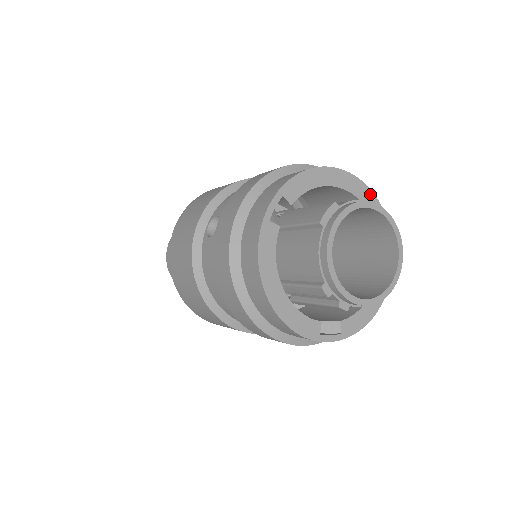
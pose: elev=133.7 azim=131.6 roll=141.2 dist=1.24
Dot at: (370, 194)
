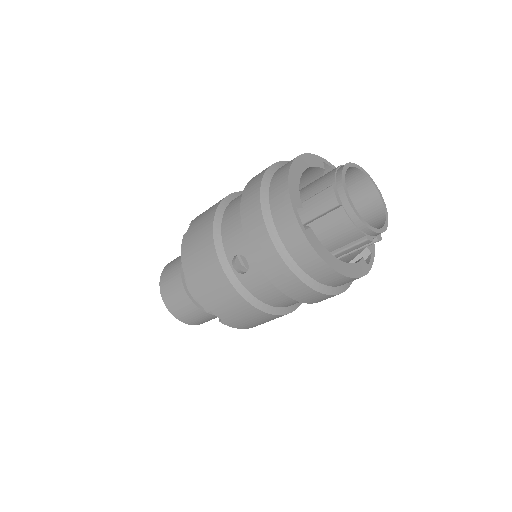
Dot at: (314, 157)
